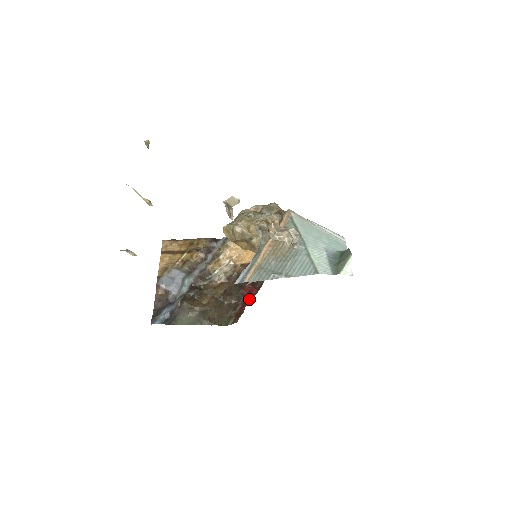
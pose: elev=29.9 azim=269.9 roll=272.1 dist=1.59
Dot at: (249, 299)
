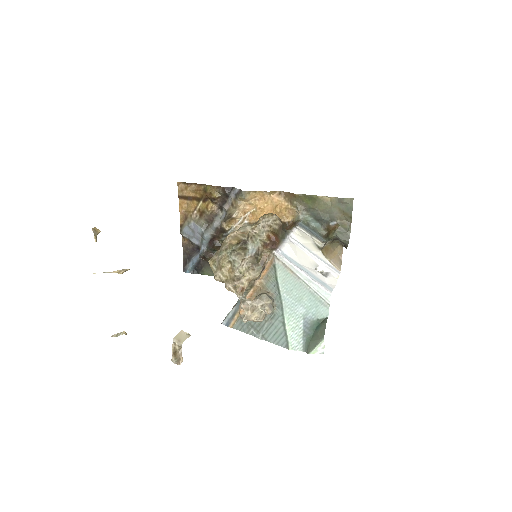
Dot at: occluded
